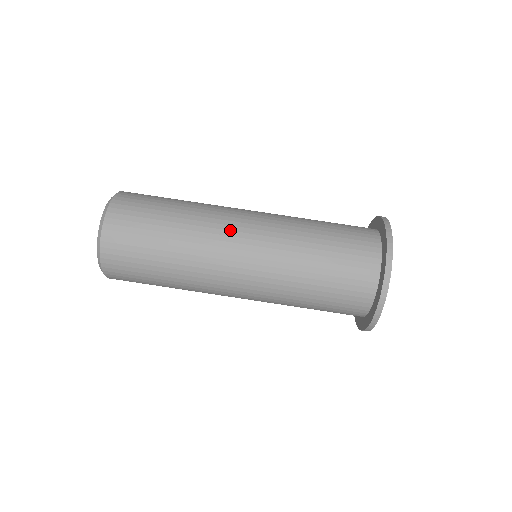
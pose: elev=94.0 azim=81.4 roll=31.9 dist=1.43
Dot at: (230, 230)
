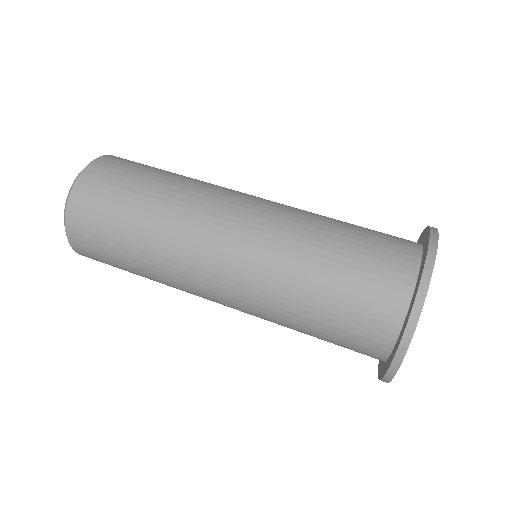
Dot at: (229, 197)
